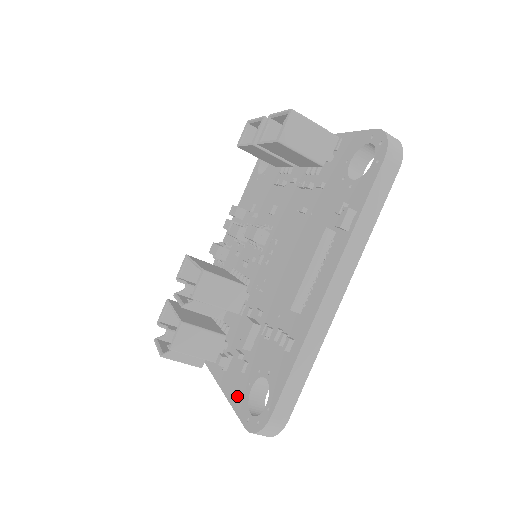
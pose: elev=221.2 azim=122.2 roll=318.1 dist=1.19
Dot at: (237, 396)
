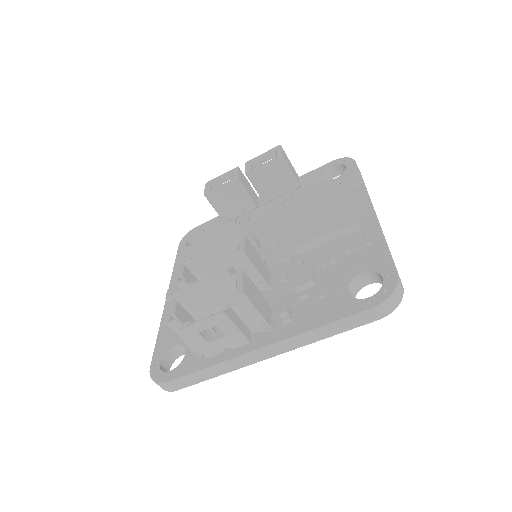
Dot at: (333, 311)
